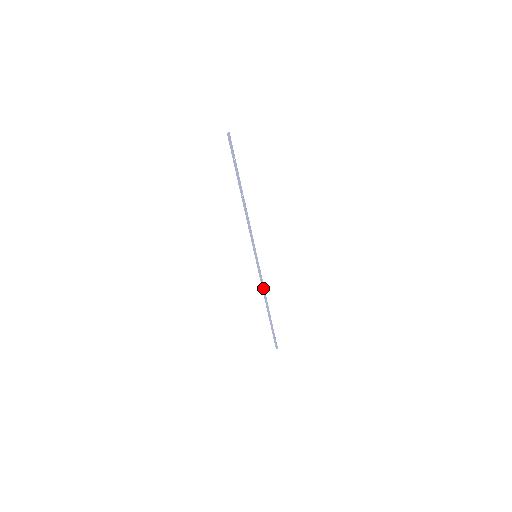
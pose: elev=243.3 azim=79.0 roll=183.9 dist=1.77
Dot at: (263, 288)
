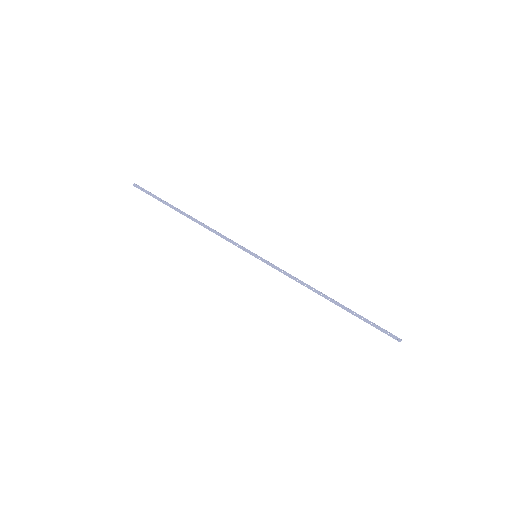
Dot at: (298, 281)
